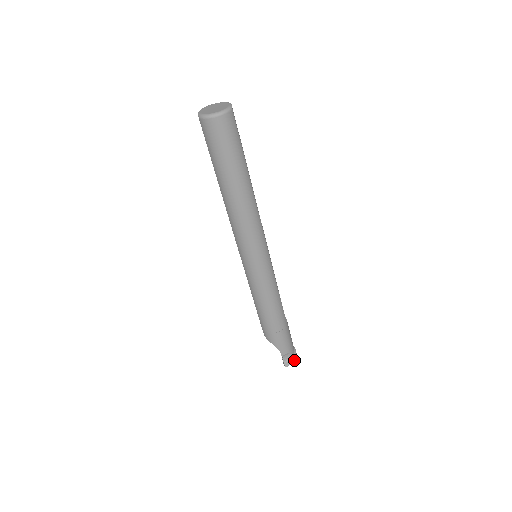
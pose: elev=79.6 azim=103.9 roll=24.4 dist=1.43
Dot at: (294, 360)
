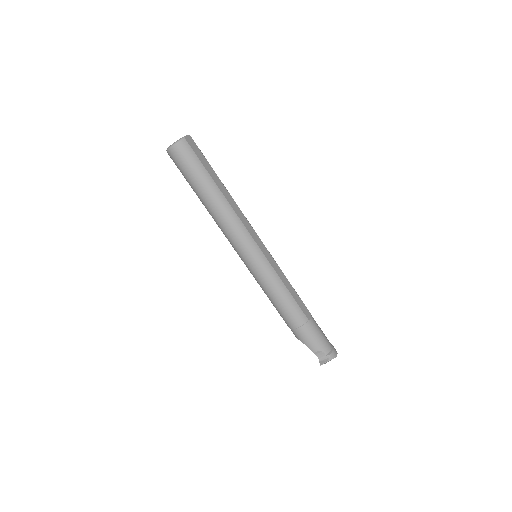
Dot at: (330, 358)
